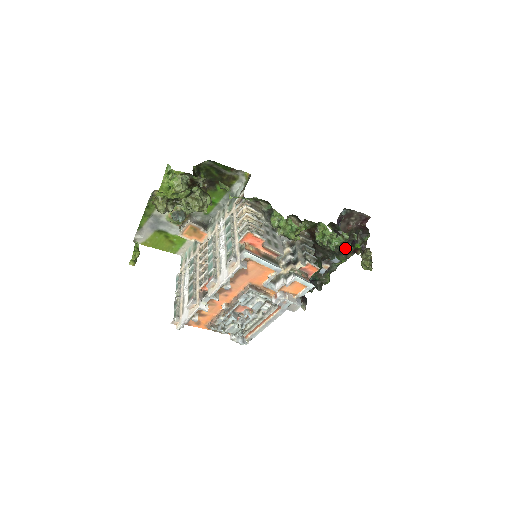
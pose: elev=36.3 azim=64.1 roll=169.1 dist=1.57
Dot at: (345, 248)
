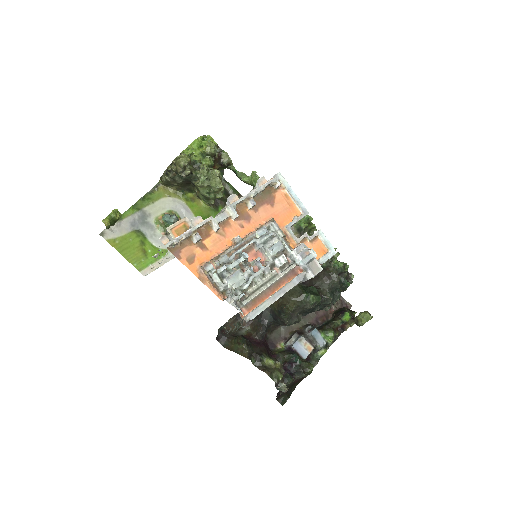
Dot at: (344, 285)
